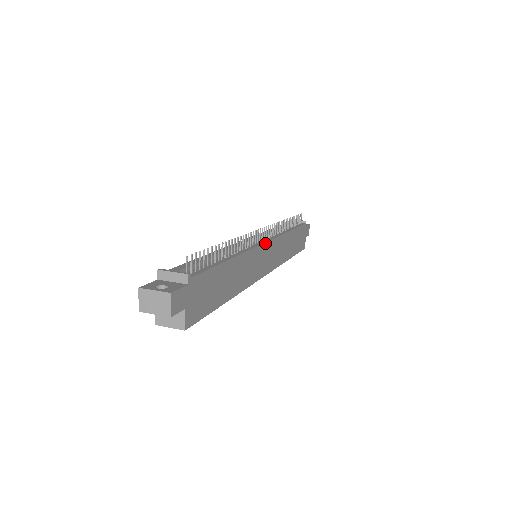
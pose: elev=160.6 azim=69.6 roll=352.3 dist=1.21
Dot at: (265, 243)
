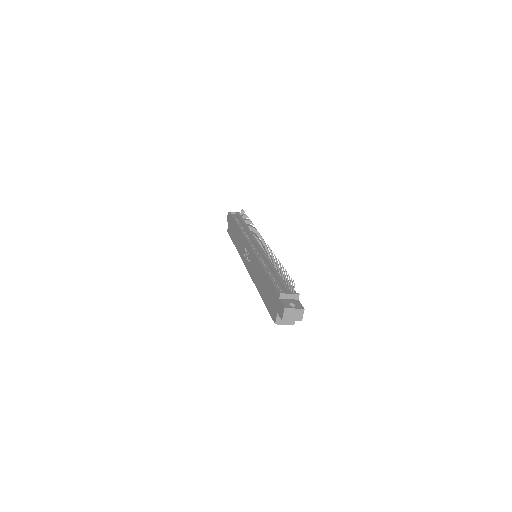
Dot at: occluded
